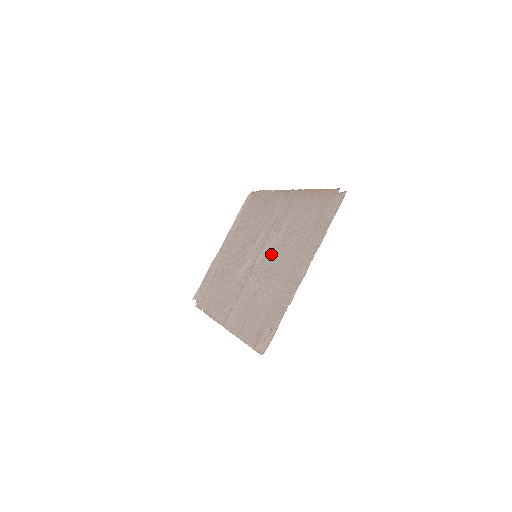
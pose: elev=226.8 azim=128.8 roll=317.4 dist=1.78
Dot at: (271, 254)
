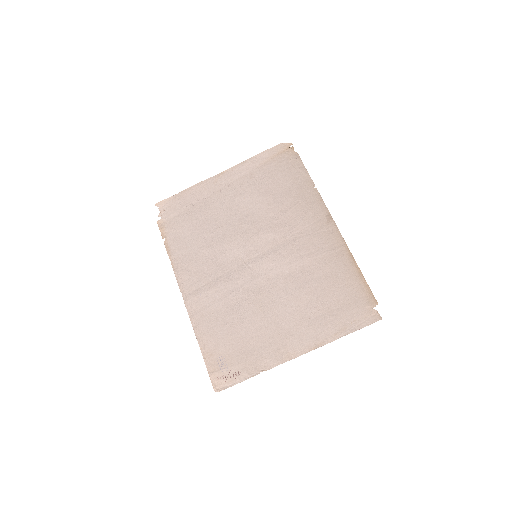
Dot at: (273, 280)
